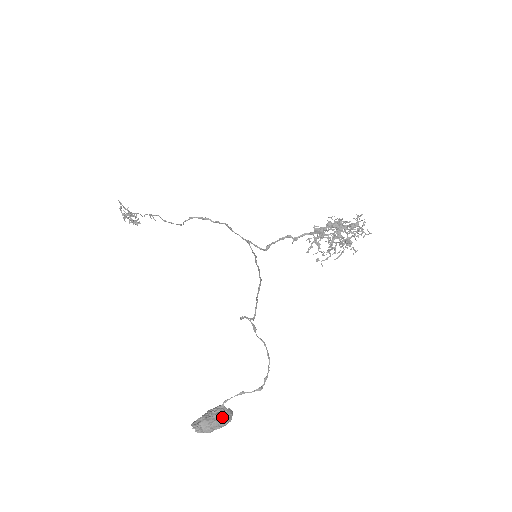
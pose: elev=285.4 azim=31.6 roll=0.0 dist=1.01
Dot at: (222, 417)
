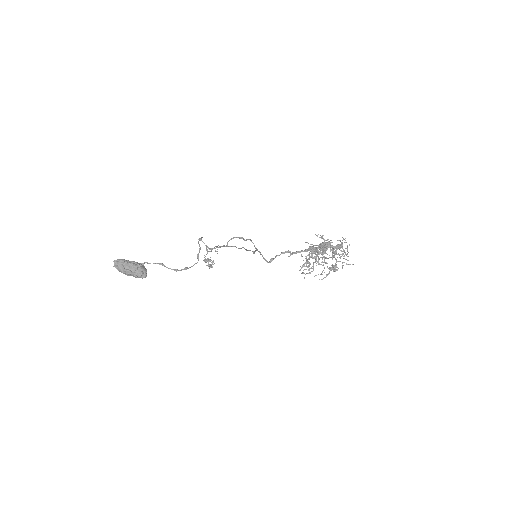
Dot at: (136, 265)
